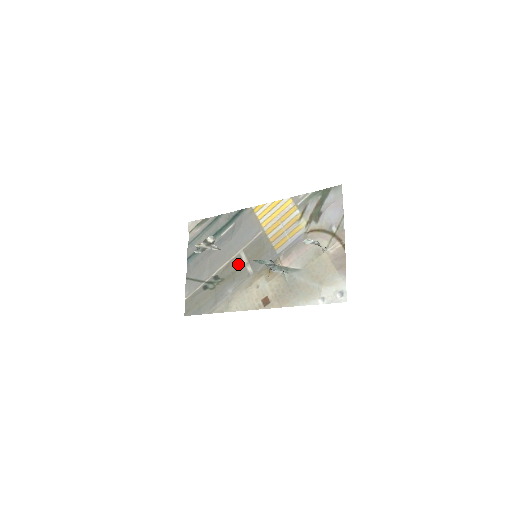
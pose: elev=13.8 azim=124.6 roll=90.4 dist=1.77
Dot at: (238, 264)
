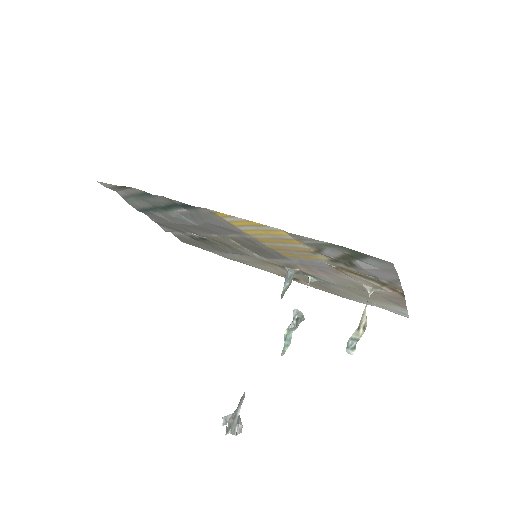
Dot at: (229, 244)
